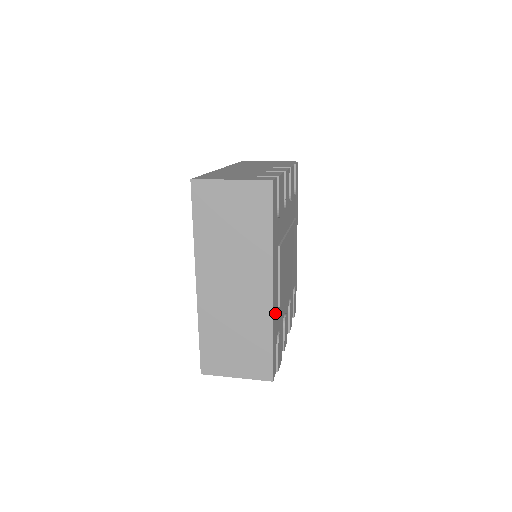
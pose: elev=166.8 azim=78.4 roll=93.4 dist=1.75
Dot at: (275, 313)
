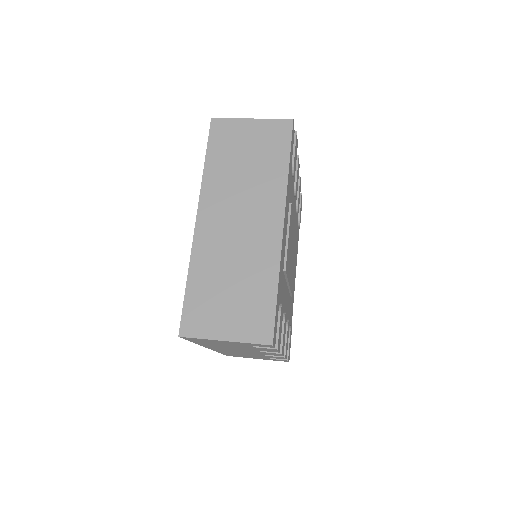
Dot at: (281, 265)
